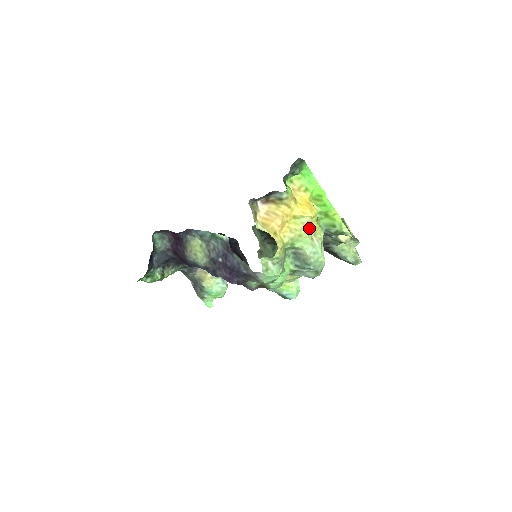
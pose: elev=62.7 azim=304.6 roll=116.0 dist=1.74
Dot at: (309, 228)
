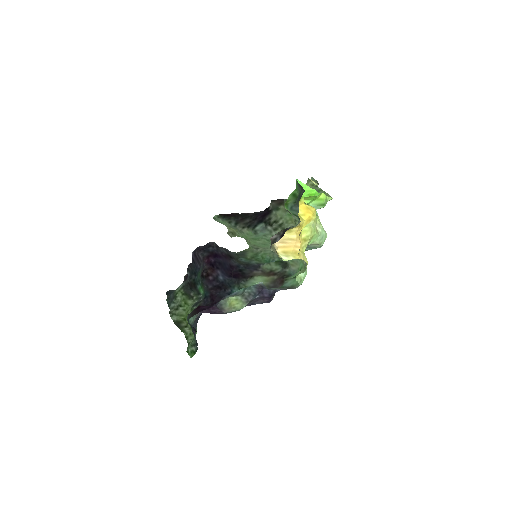
Dot at: (314, 226)
